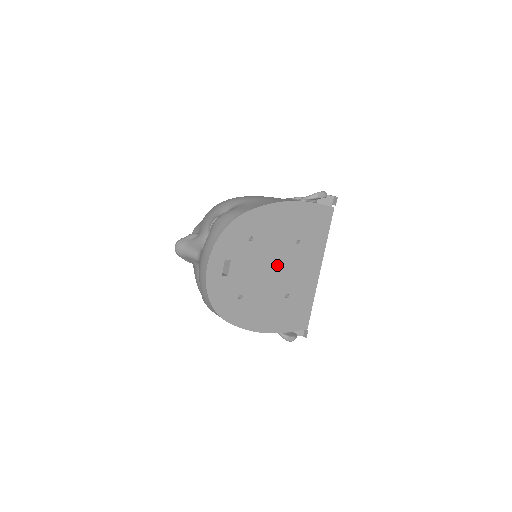
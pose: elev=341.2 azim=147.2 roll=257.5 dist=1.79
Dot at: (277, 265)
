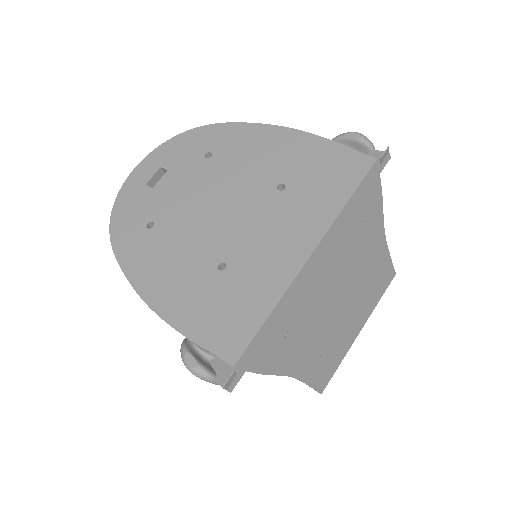
Dot at: (229, 207)
